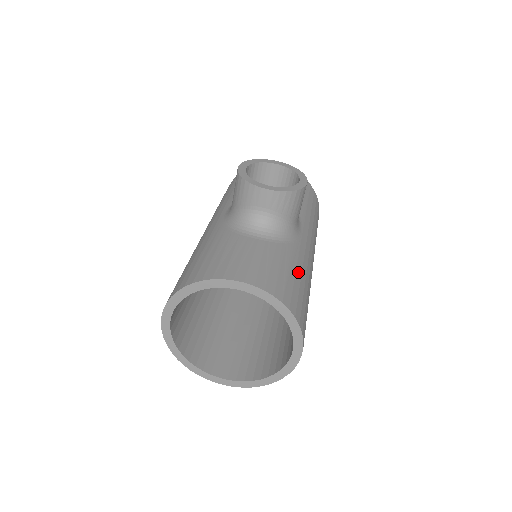
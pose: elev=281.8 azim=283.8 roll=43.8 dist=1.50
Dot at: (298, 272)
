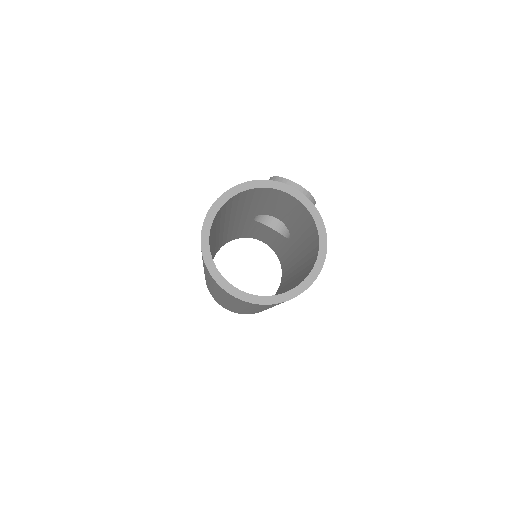
Dot at: occluded
